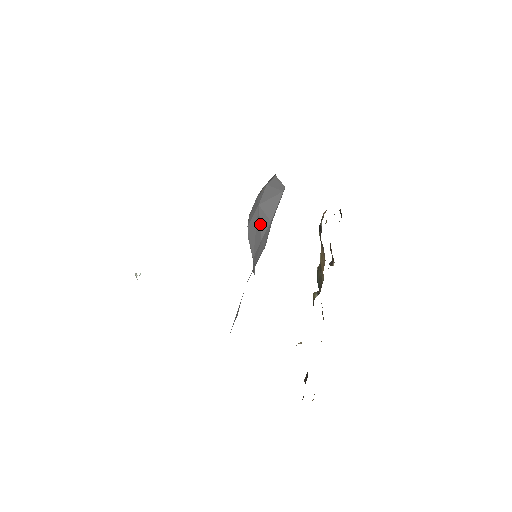
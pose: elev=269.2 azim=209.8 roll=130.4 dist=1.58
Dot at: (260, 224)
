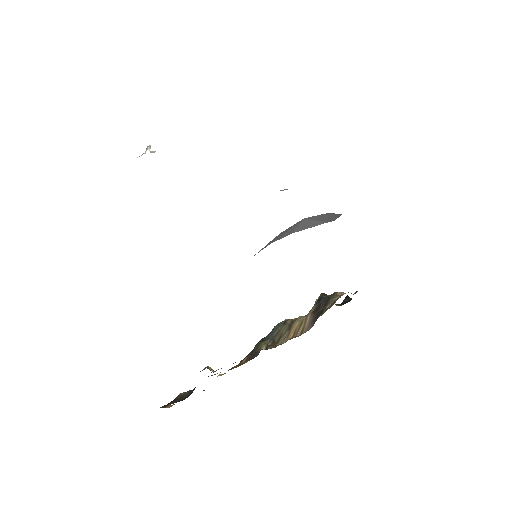
Dot at: (286, 232)
